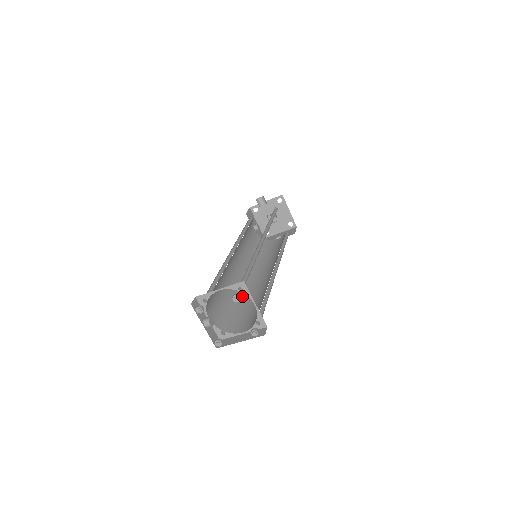
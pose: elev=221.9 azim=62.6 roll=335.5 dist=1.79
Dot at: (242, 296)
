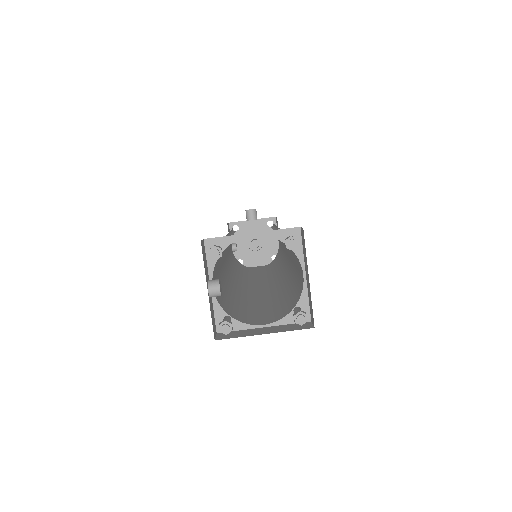
Dot at: (239, 294)
